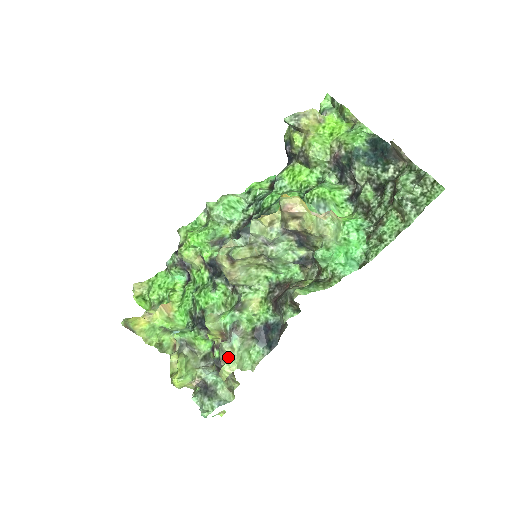
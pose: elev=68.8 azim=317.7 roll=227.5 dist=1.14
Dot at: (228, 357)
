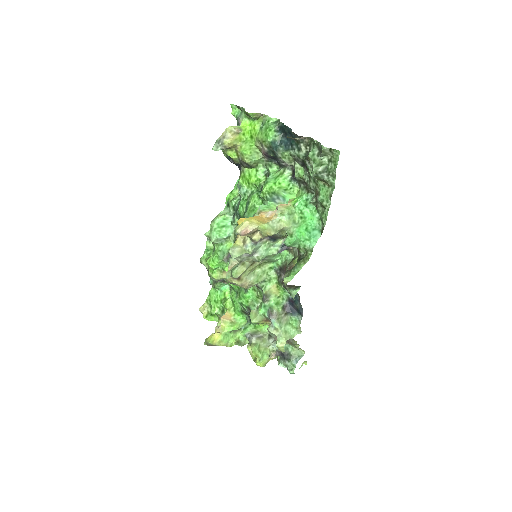
Dot at: occluded
